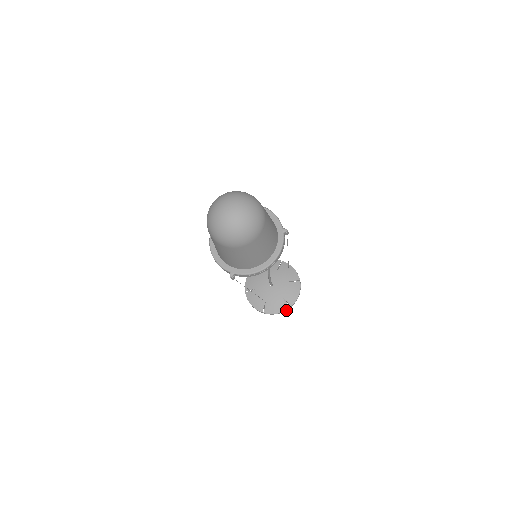
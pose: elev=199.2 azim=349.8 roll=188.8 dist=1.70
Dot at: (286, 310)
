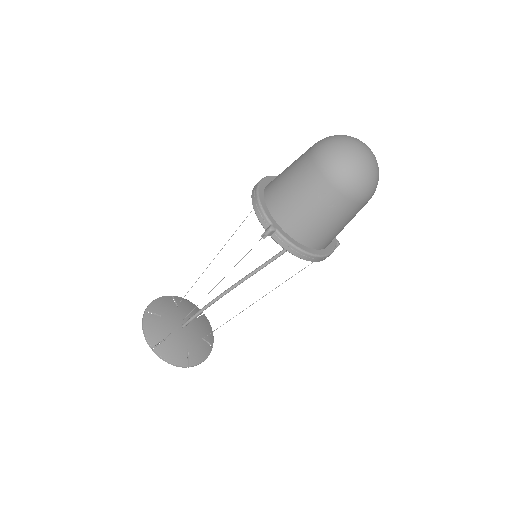
Dot at: (181, 366)
